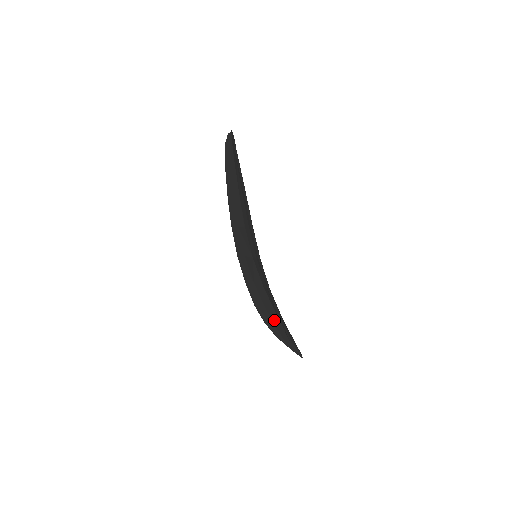
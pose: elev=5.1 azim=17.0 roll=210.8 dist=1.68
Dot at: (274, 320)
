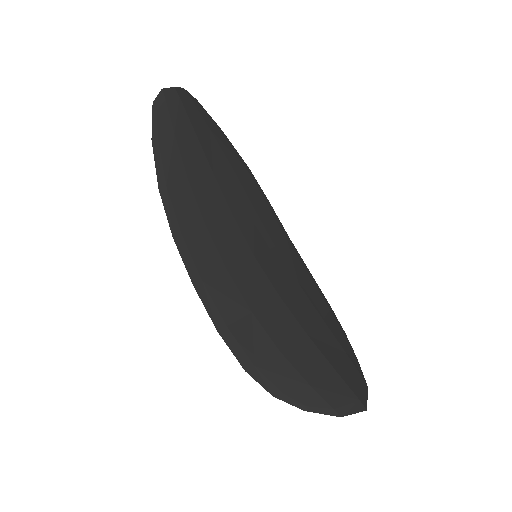
Dot at: (327, 341)
